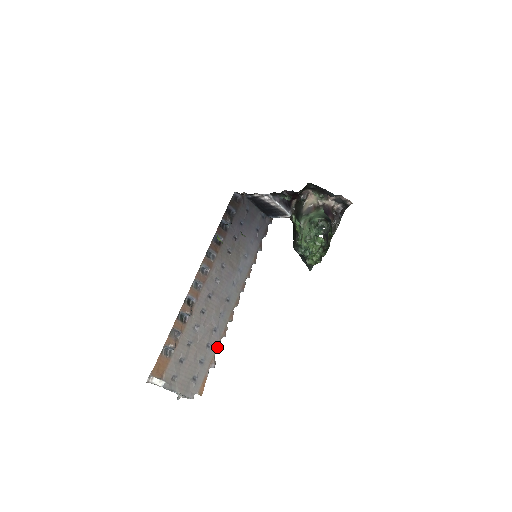
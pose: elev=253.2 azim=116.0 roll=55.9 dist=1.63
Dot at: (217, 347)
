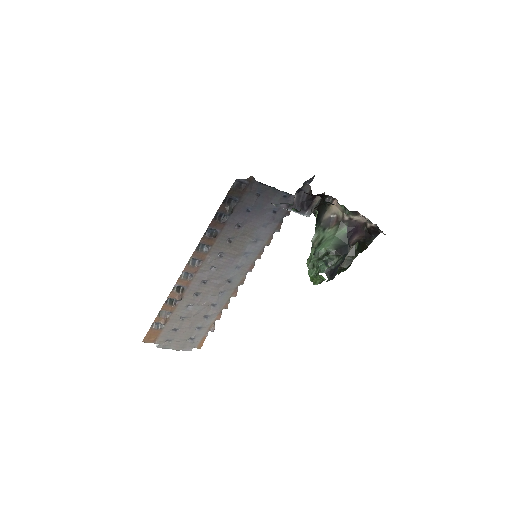
Dot at: (217, 316)
